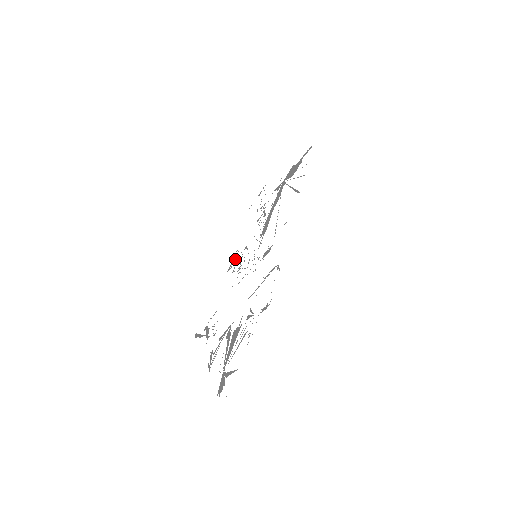
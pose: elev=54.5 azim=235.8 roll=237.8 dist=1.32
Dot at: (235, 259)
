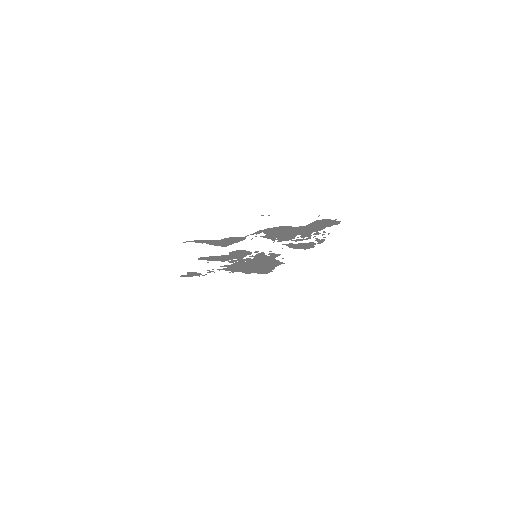
Dot at: (210, 259)
